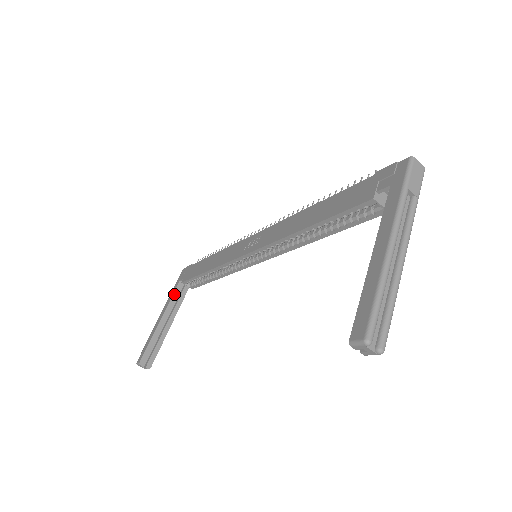
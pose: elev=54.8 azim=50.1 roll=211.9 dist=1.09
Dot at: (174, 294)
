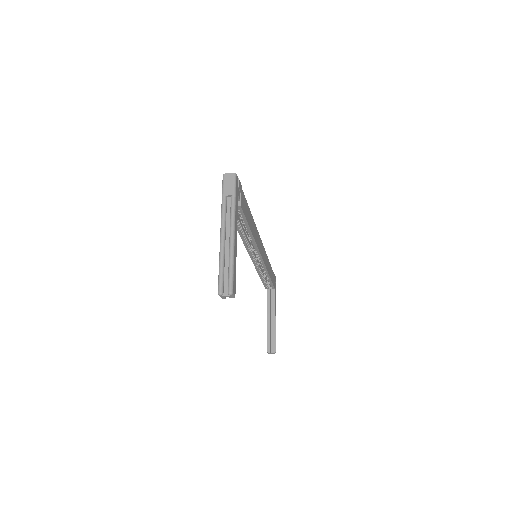
Dot at: (267, 299)
